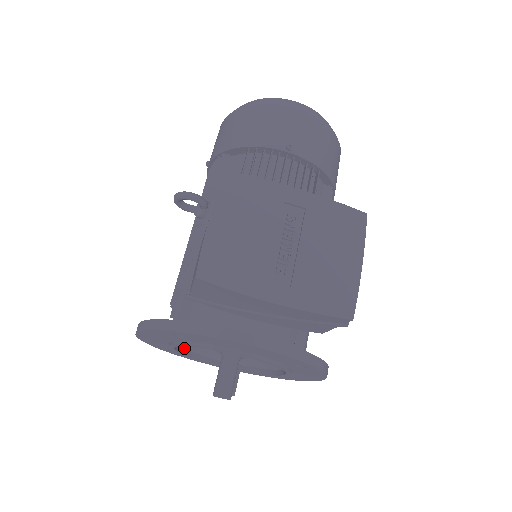
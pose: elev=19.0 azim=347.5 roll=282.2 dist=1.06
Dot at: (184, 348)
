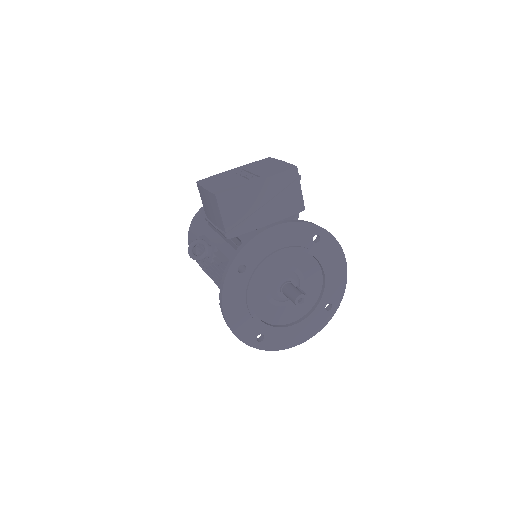
Dot at: (262, 321)
